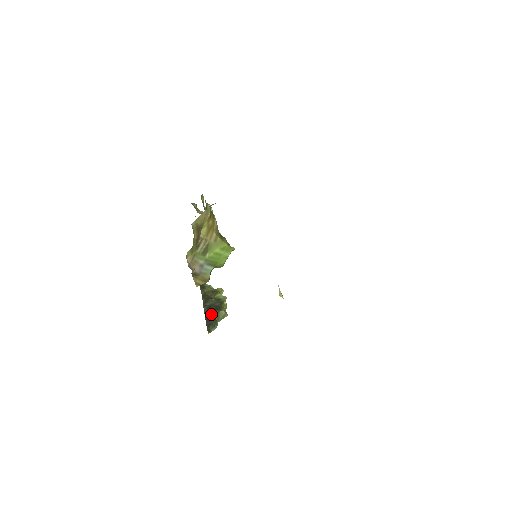
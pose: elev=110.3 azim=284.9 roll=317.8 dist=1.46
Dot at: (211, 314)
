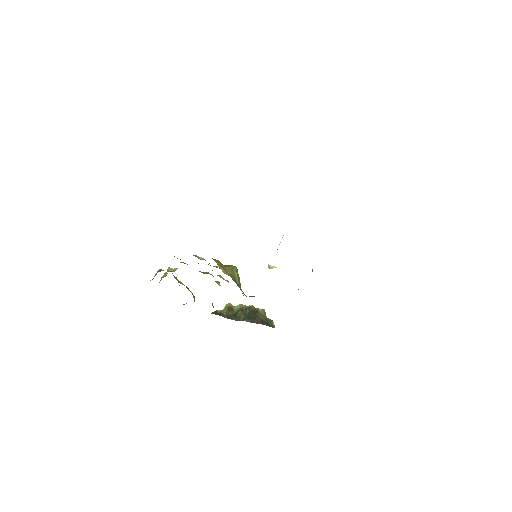
Dot at: (258, 318)
